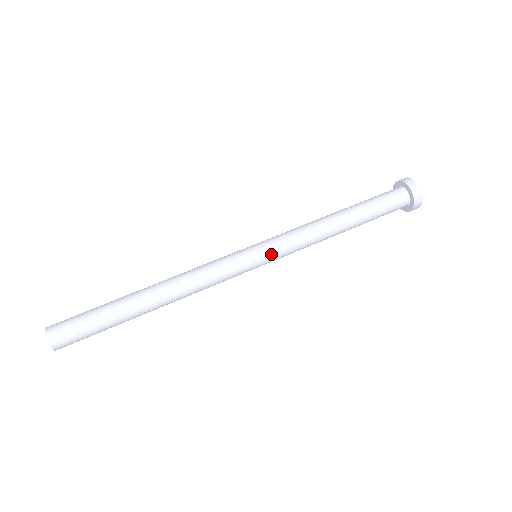
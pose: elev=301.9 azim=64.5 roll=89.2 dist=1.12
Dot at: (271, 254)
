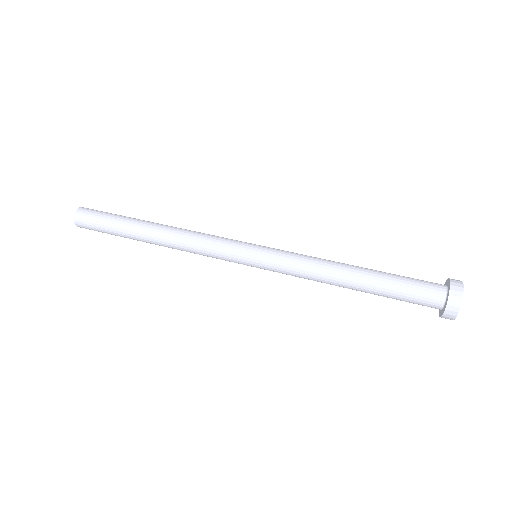
Dot at: (268, 252)
